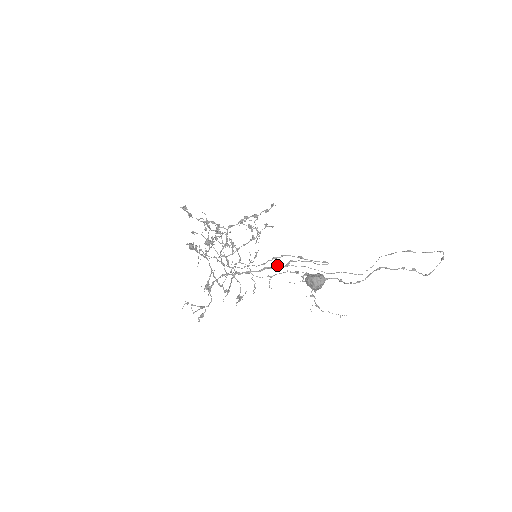
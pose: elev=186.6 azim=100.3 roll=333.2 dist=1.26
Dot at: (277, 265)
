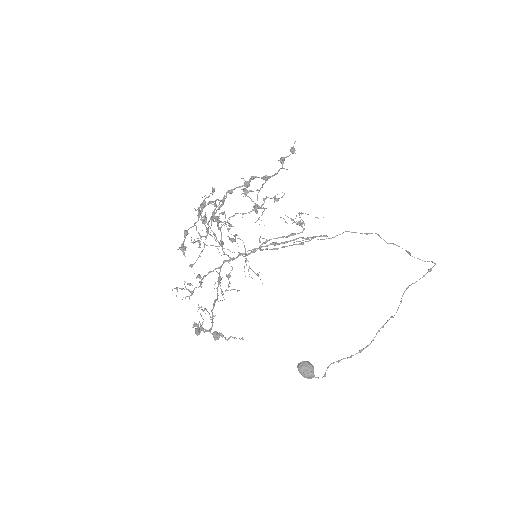
Dot at: (275, 245)
